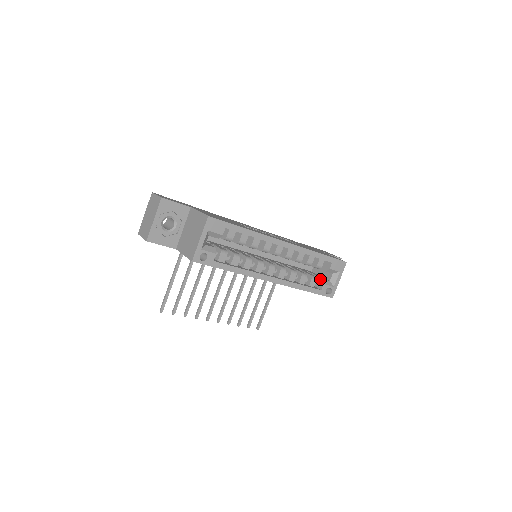
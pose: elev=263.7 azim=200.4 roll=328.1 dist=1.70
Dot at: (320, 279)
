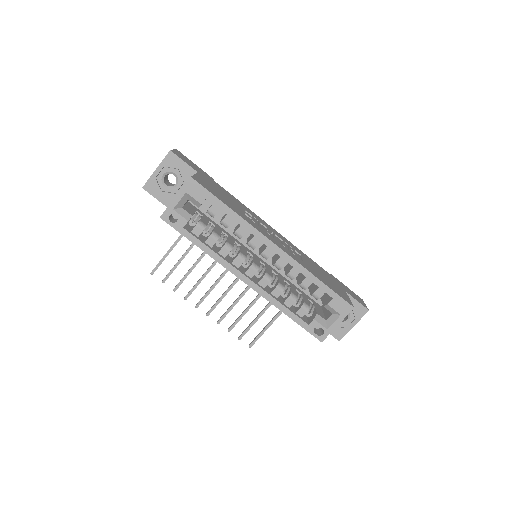
Dot at: (315, 313)
